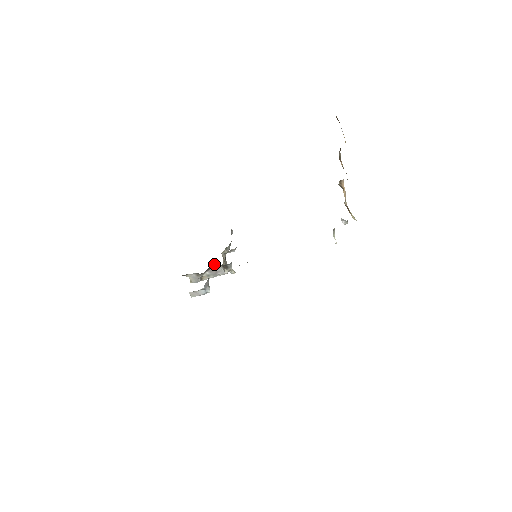
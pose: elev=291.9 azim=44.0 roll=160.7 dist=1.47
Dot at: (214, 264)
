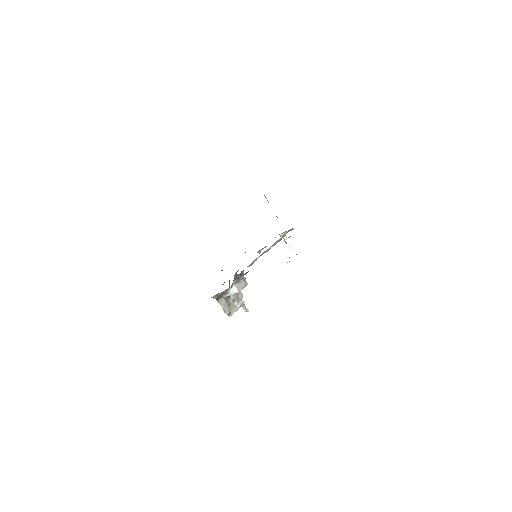
Dot at: (232, 283)
